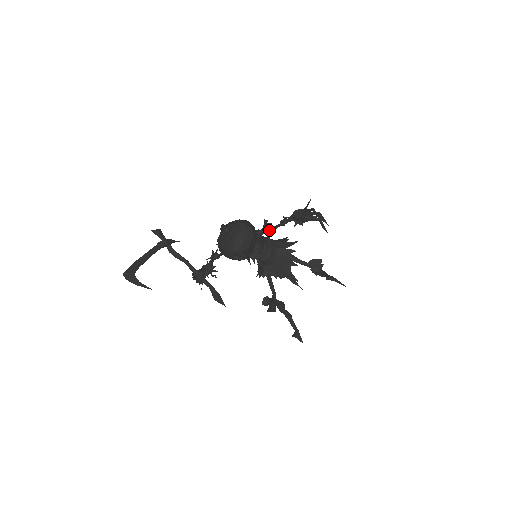
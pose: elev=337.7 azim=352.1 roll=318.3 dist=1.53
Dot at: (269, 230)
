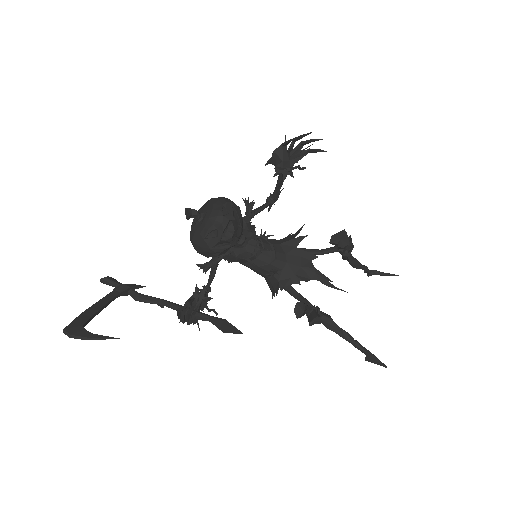
Dot at: (256, 211)
